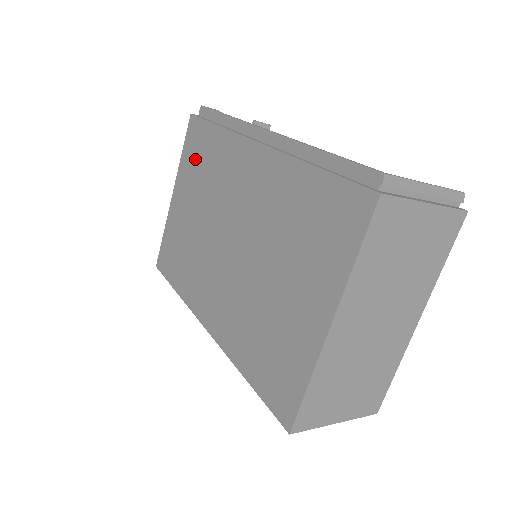
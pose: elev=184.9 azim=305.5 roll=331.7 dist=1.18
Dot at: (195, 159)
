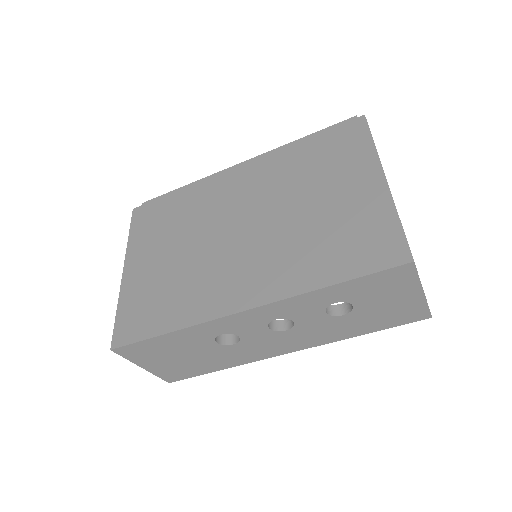
Dot at: (154, 225)
